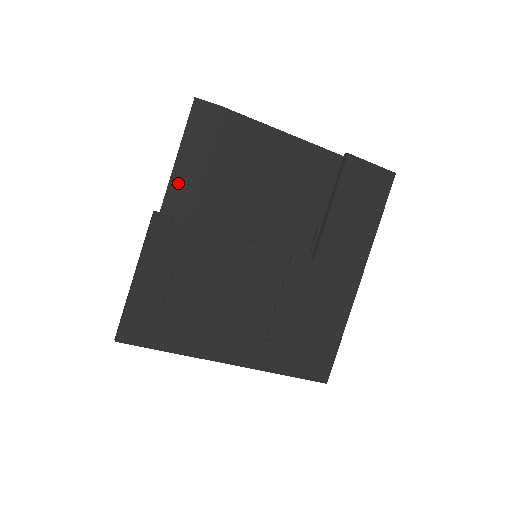
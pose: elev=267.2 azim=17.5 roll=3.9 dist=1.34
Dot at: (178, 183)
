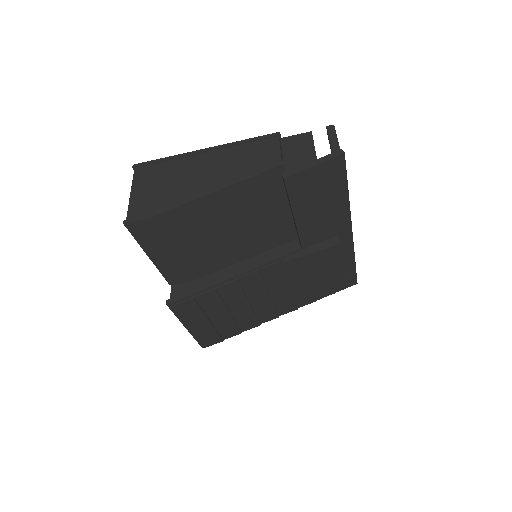
Dot at: (165, 268)
